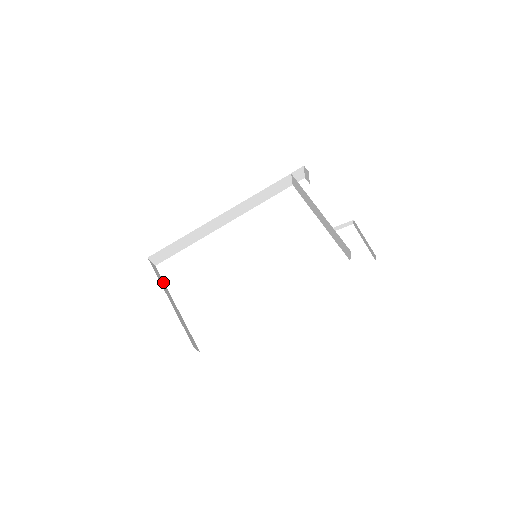
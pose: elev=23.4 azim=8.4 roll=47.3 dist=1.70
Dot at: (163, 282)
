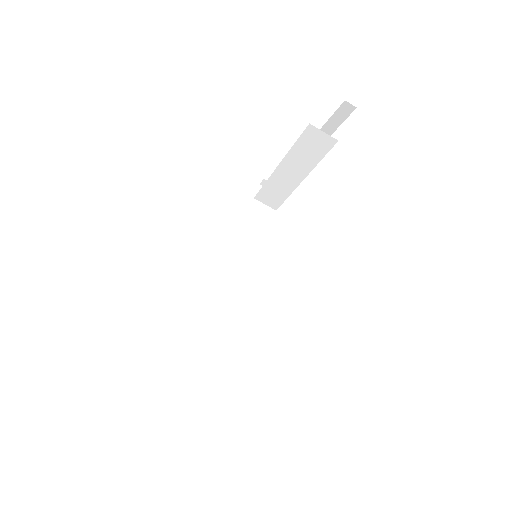
Dot at: occluded
